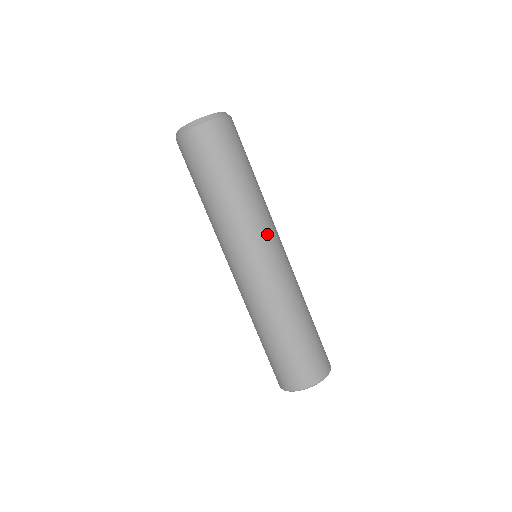
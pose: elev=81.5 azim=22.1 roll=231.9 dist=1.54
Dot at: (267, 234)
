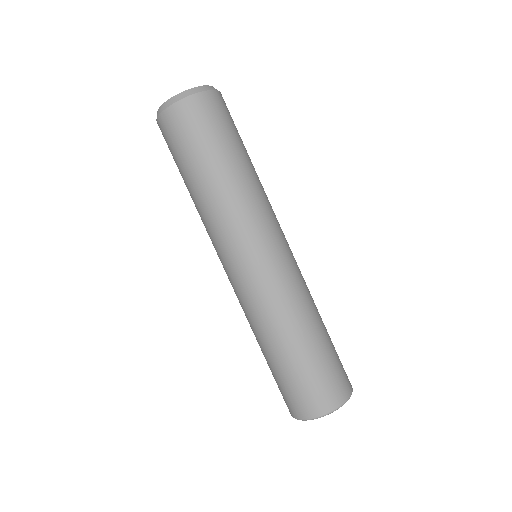
Dot at: (265, 228)
